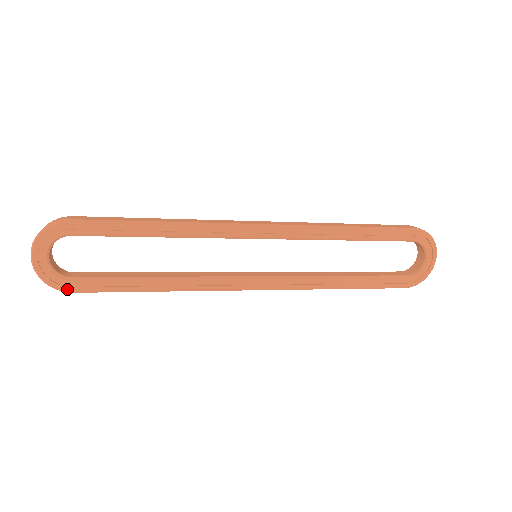
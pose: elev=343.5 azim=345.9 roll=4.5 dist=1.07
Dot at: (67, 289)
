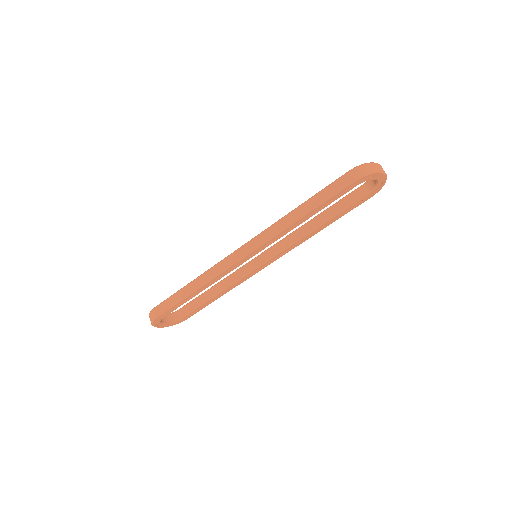
Dot at: (184, 320)
